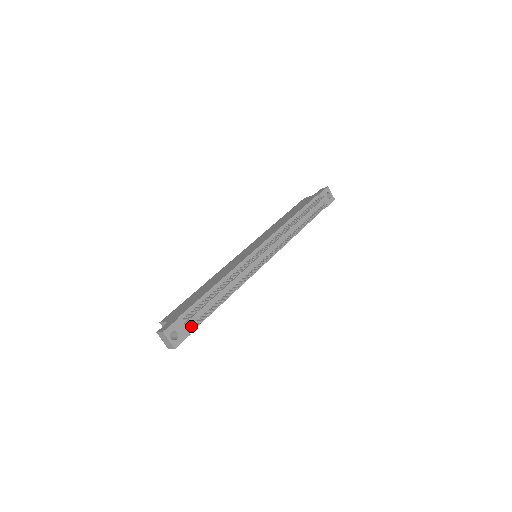
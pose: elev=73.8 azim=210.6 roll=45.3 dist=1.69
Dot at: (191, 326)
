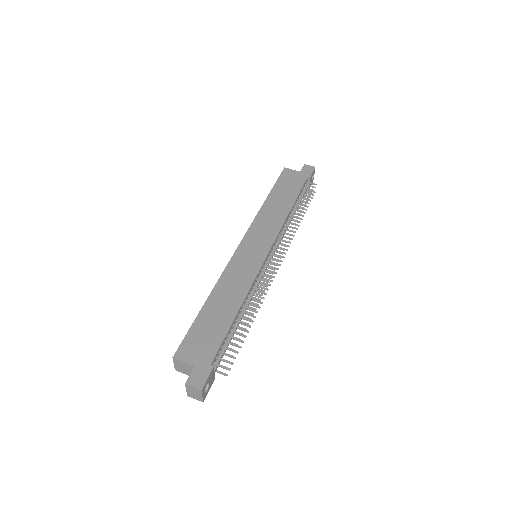
Dot at: occluded
